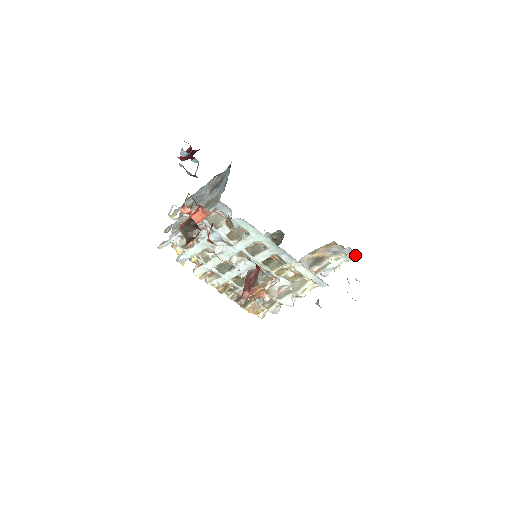
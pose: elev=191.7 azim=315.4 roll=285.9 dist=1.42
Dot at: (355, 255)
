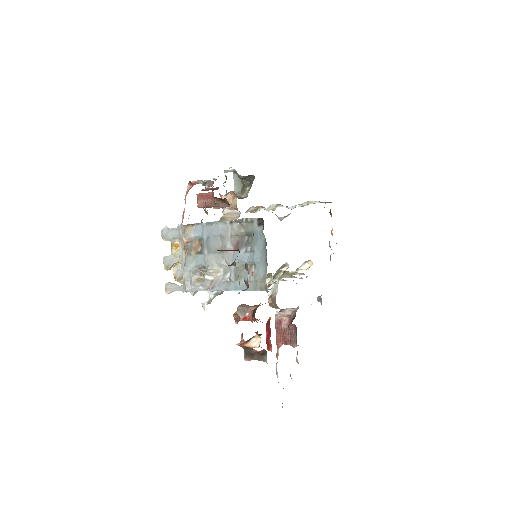
Dot at: (329, 202)
